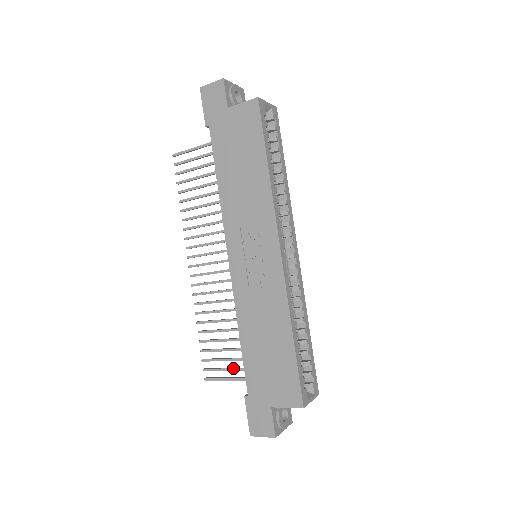
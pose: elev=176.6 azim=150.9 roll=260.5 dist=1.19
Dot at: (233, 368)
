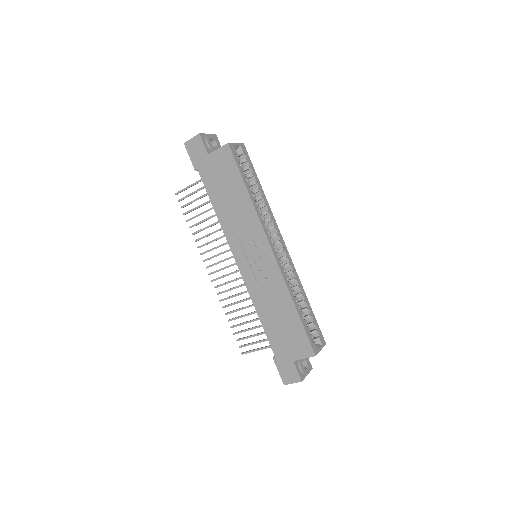
Dot at: (260, 340)
